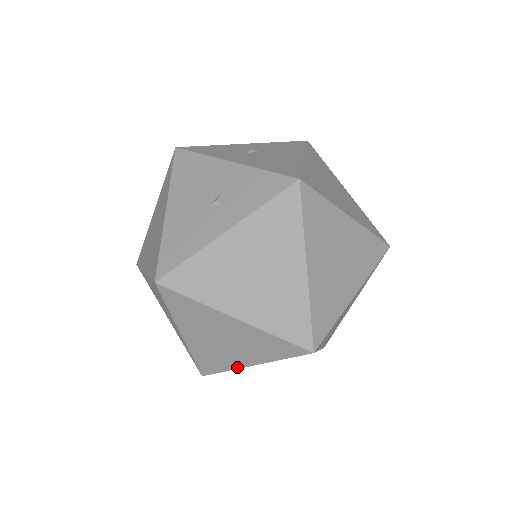
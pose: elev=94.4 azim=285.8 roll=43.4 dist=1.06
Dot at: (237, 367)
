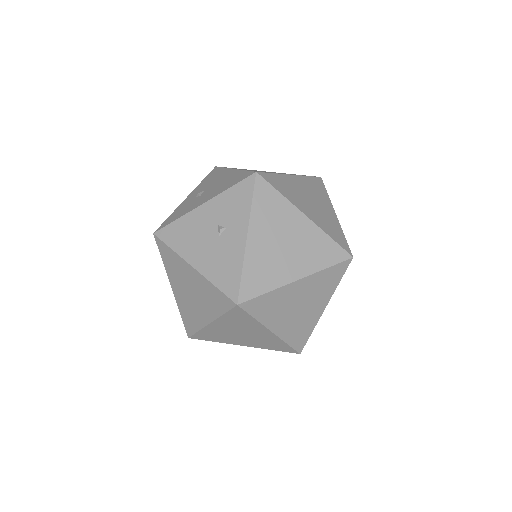
Dot at: (317, 320)
